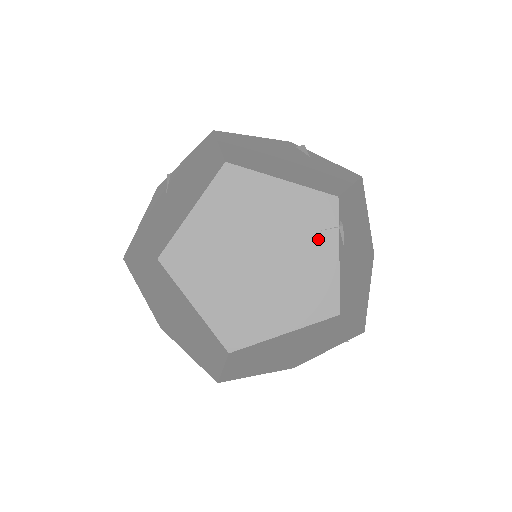
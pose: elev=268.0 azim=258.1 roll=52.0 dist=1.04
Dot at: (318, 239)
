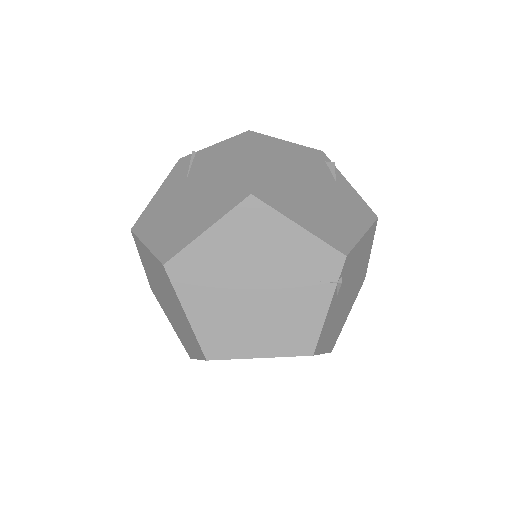
Dot at: (315, 288)
